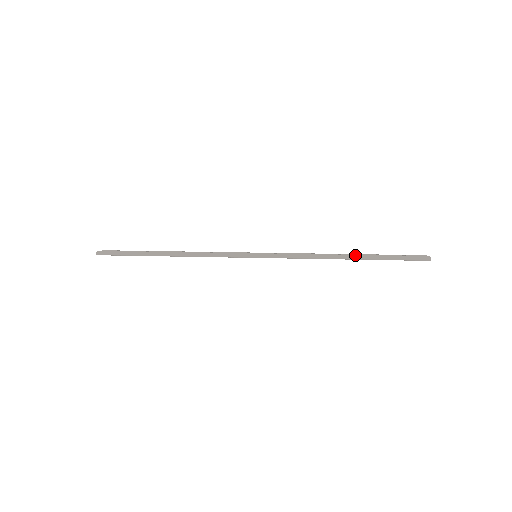
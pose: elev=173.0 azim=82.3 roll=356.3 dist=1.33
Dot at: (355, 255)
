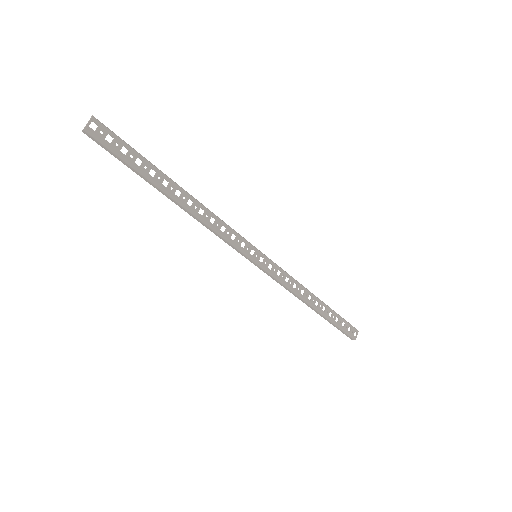
Dot at: (319, 300)
